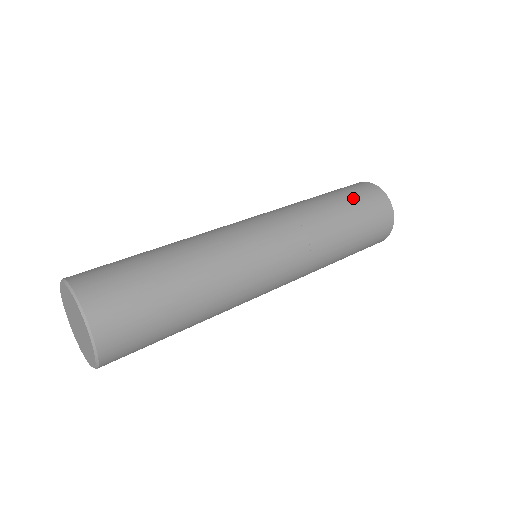
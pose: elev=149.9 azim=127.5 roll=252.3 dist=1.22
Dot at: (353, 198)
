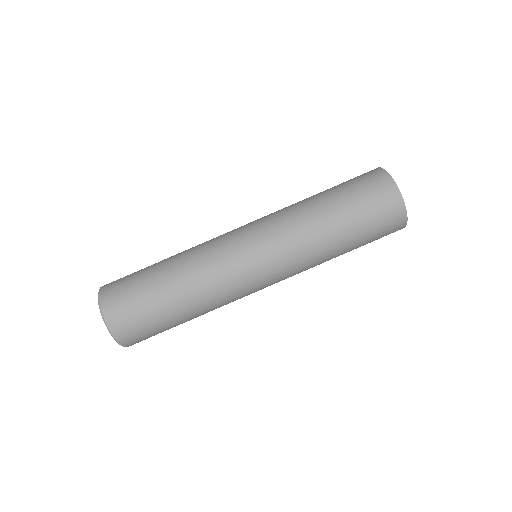
Dot at: (368, 242)
